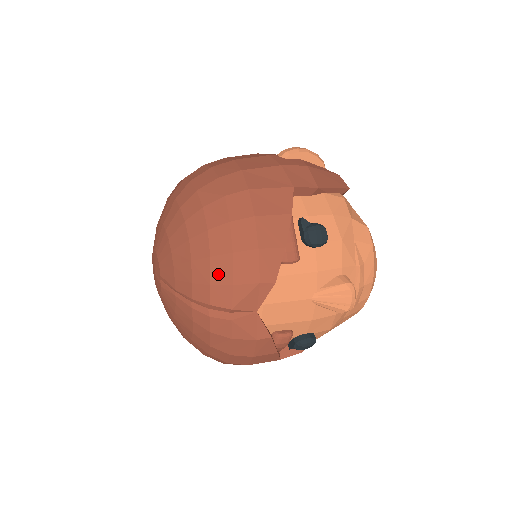
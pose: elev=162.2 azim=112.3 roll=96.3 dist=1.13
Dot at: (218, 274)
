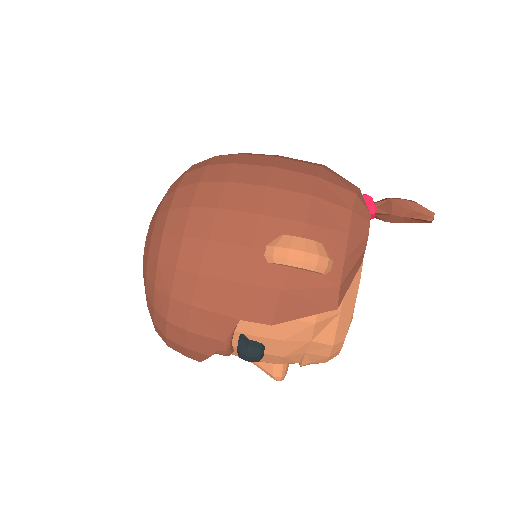
Dot at: (159, 333)
